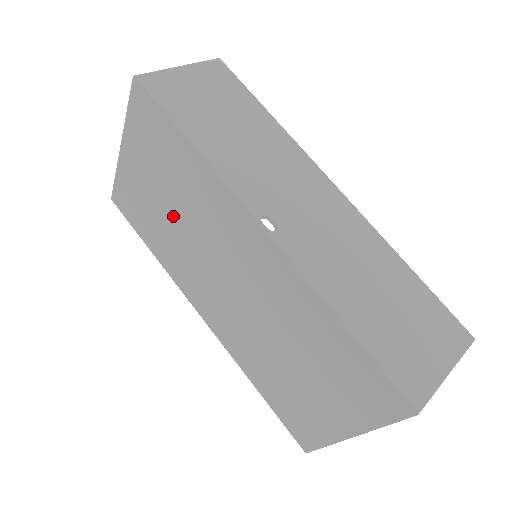
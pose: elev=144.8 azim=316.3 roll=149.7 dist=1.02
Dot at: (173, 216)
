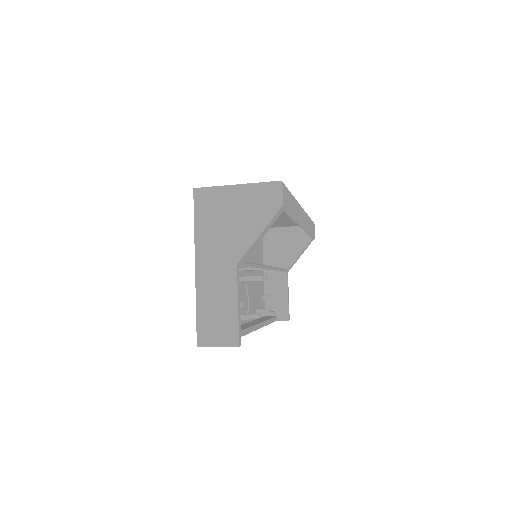
Dot at: occluded
